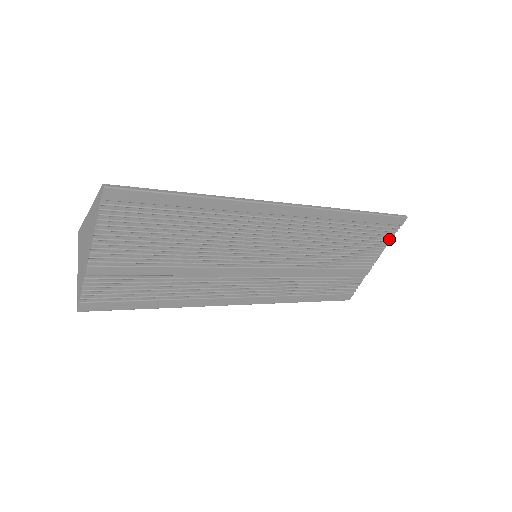
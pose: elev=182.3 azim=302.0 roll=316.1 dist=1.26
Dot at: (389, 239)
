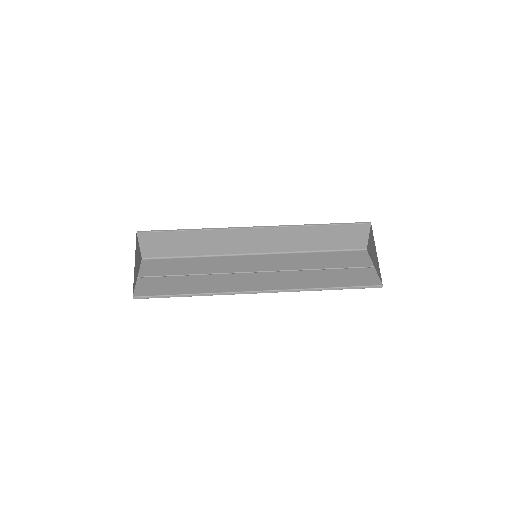
Dot at: (373, 272)
